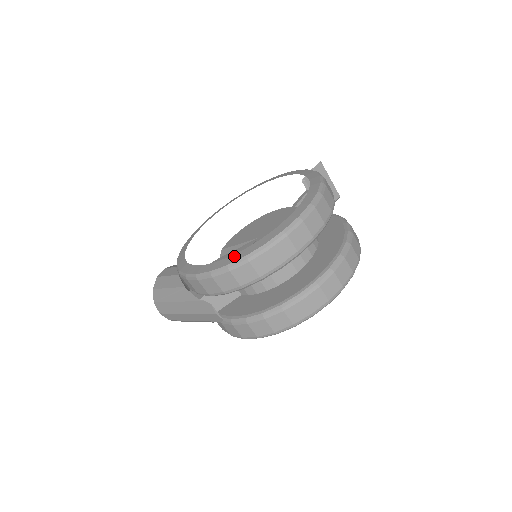
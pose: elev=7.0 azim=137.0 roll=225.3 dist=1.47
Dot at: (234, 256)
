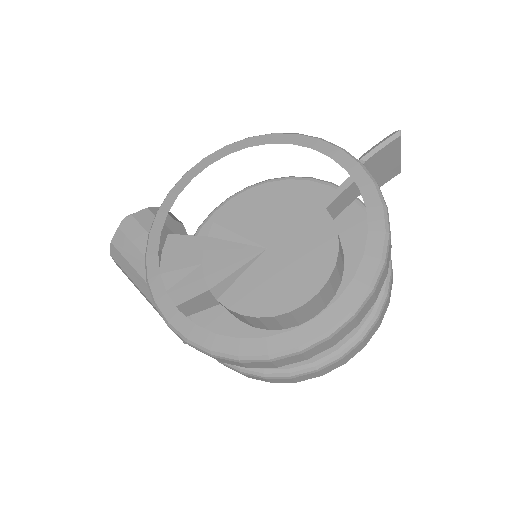
Dot at: (223, 340)
